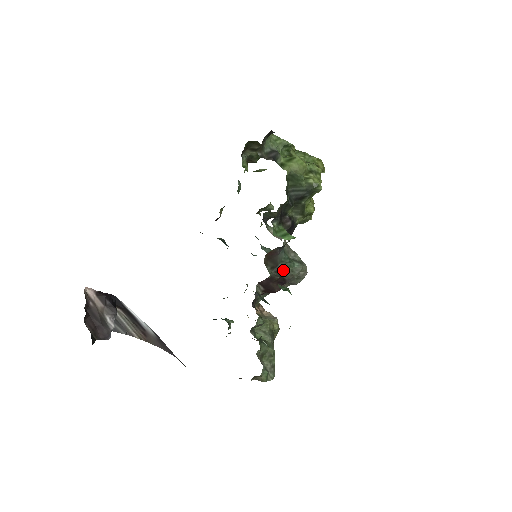
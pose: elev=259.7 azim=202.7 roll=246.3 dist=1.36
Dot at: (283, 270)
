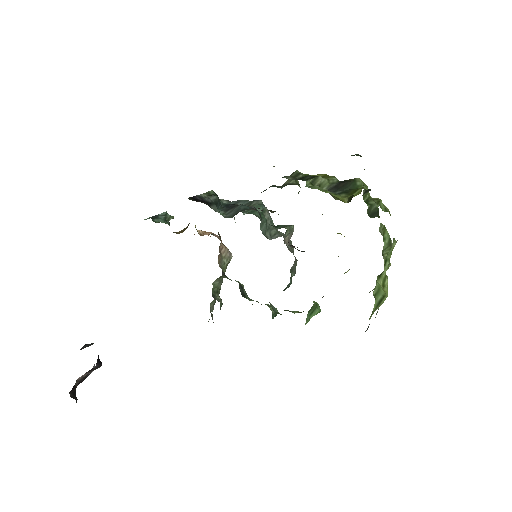
Dot at: occluded
